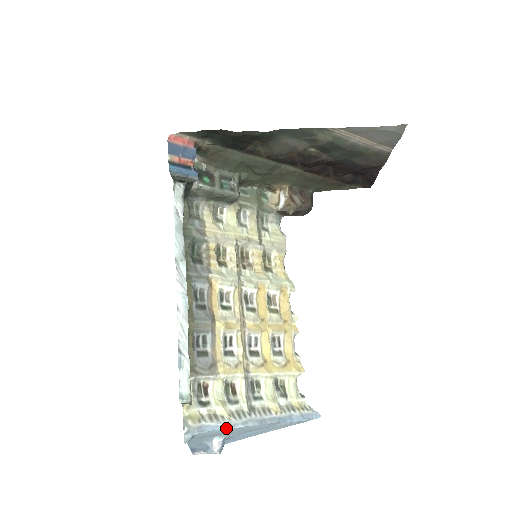
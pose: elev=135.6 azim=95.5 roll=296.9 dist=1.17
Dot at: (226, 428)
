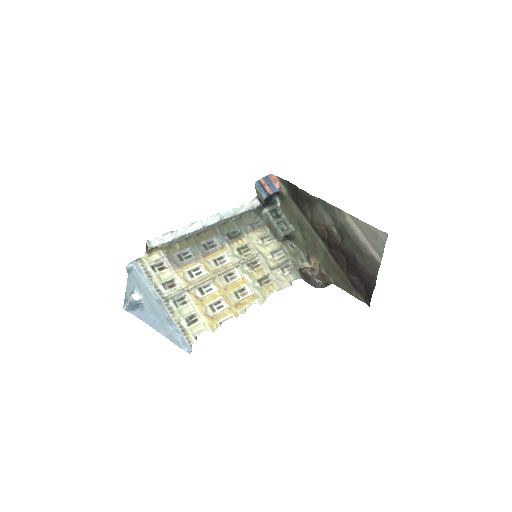
Dot at: (146, 283)
